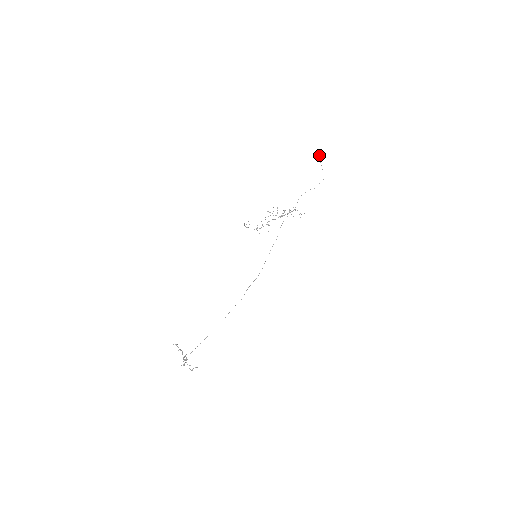
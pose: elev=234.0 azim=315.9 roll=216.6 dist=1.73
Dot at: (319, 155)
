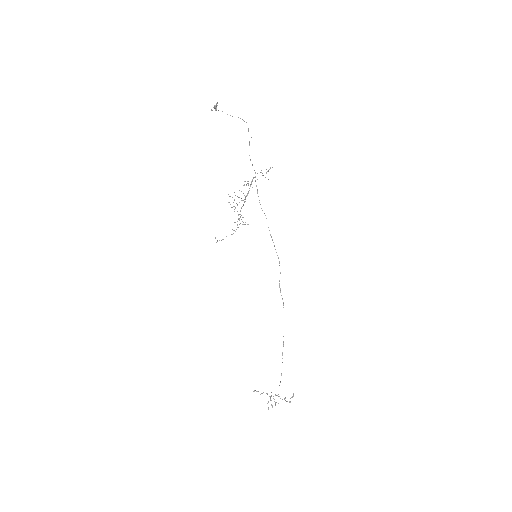
Dot at: (214, 108)
